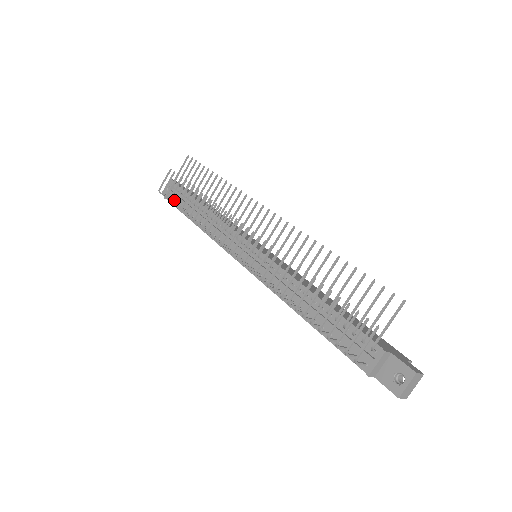
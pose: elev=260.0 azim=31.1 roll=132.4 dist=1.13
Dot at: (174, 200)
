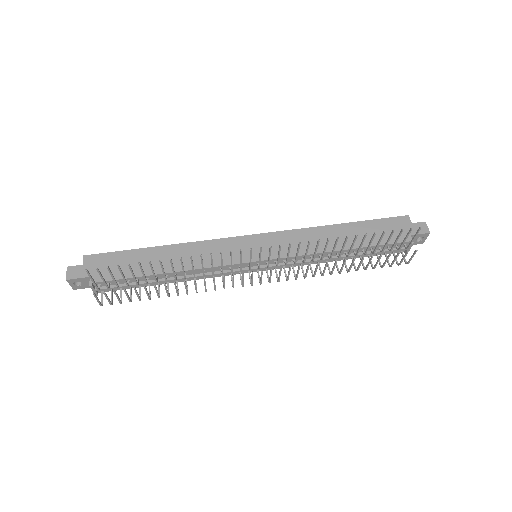
Dot at: (140, 300)
